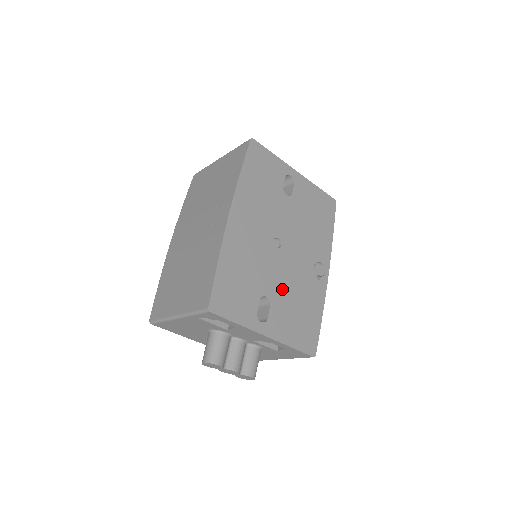
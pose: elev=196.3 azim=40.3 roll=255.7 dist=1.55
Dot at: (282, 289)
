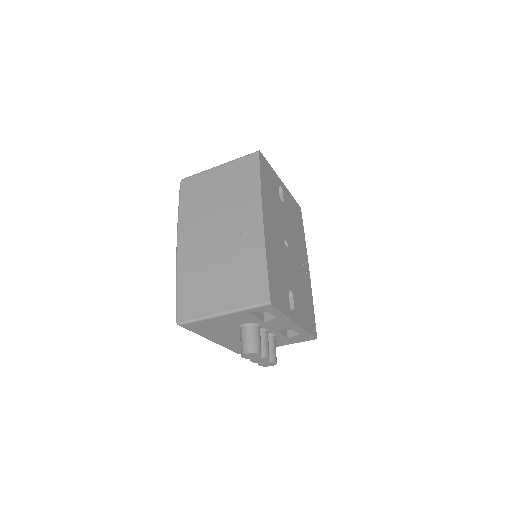
Dot at: (295, 283)
